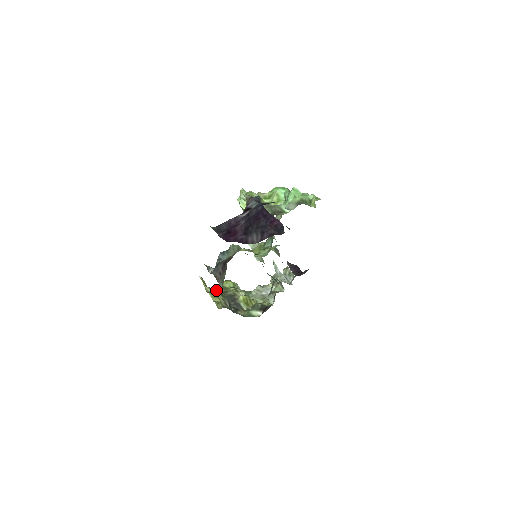
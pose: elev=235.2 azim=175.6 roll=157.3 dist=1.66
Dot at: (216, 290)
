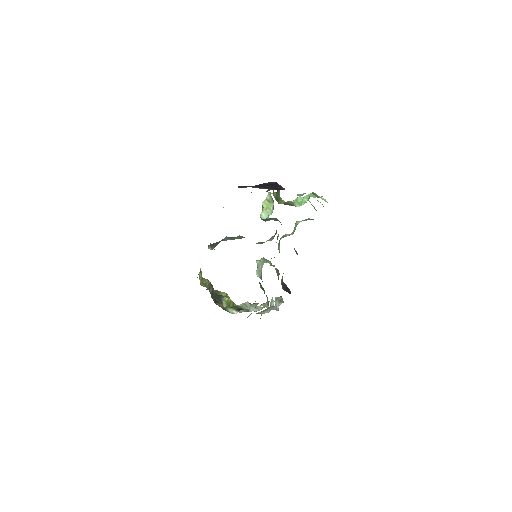
Dot at: occluded
